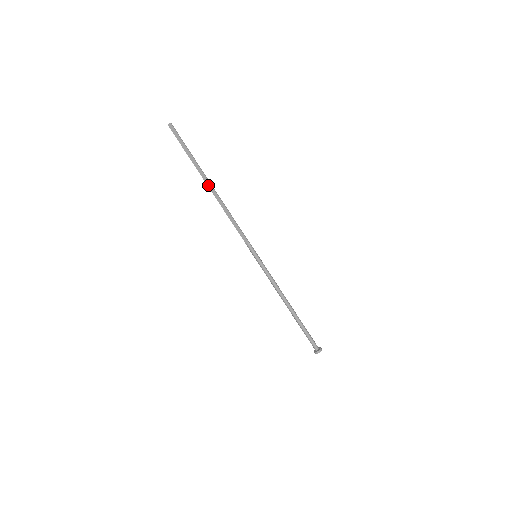
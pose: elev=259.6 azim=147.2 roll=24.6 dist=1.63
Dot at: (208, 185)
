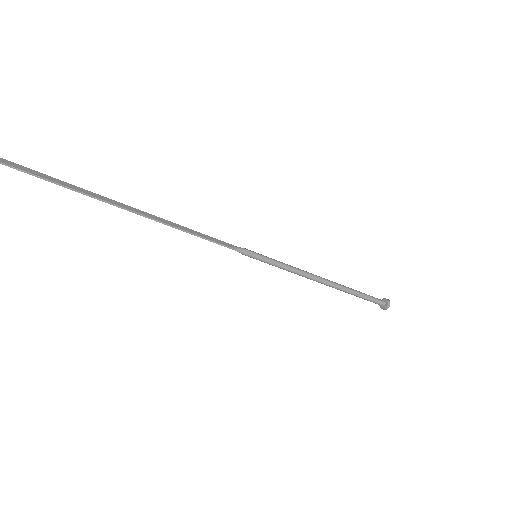
Dot at: (130, 209)
